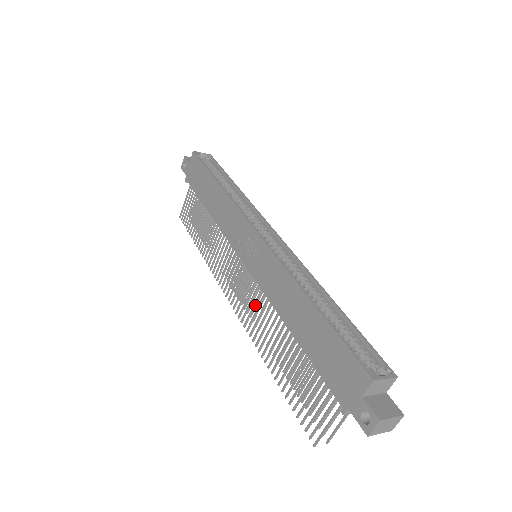
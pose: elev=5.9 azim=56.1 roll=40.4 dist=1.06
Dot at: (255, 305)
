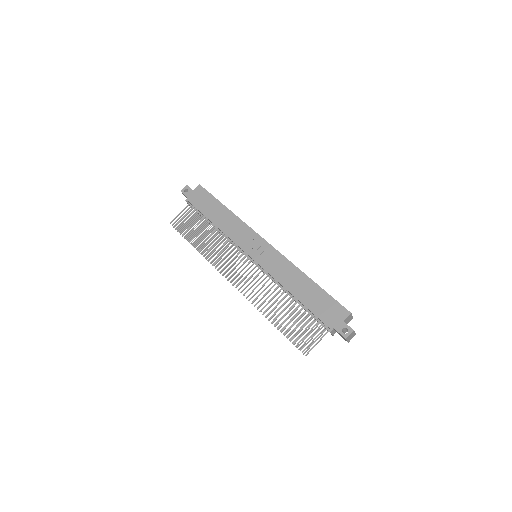
Dot at: occluded
